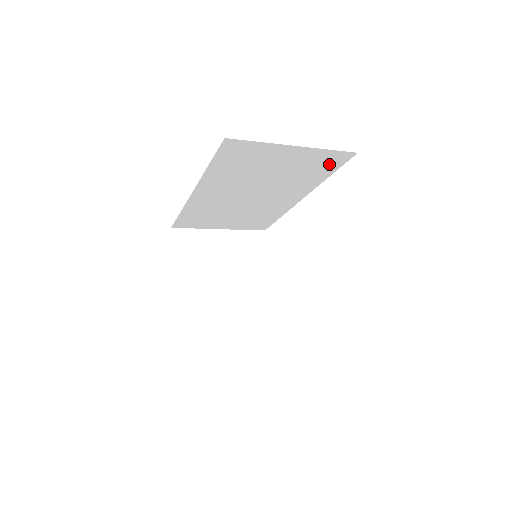
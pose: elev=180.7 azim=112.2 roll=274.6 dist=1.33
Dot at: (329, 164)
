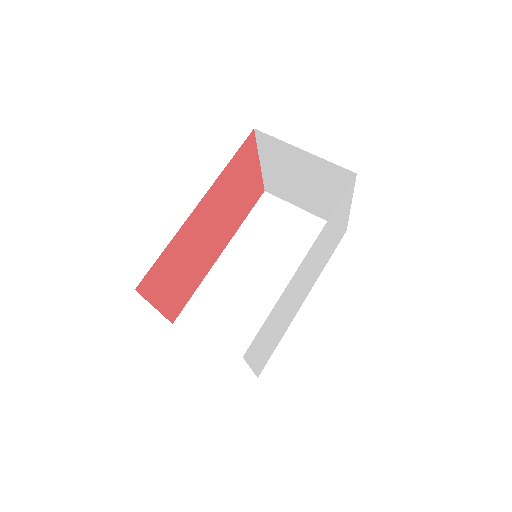
Dot at: occluded
